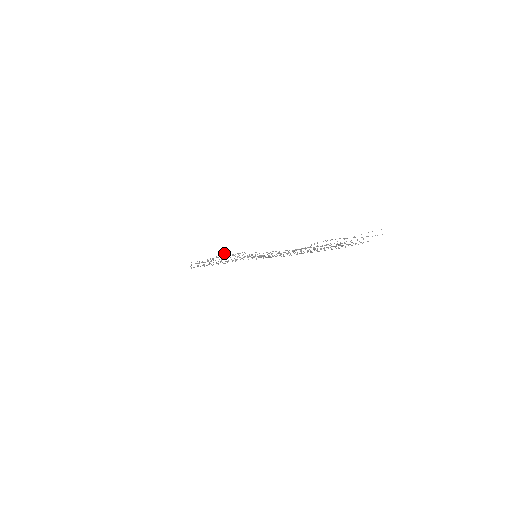
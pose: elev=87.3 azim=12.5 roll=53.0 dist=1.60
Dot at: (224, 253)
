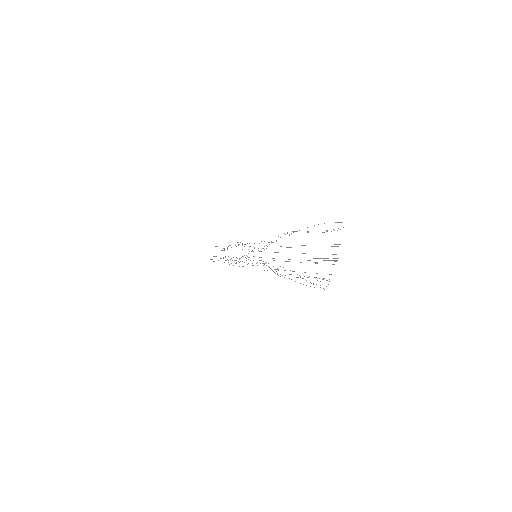
Dot at: occluded
